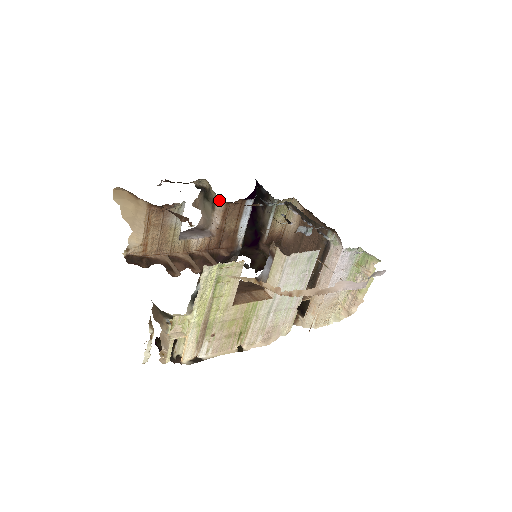
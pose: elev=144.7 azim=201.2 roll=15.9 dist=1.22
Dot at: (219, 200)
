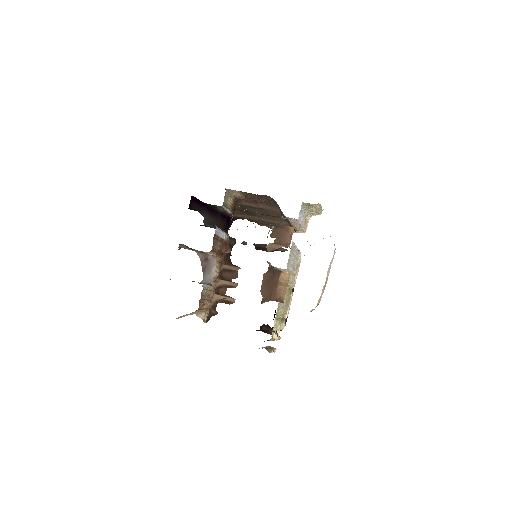
Dot at: occluded
